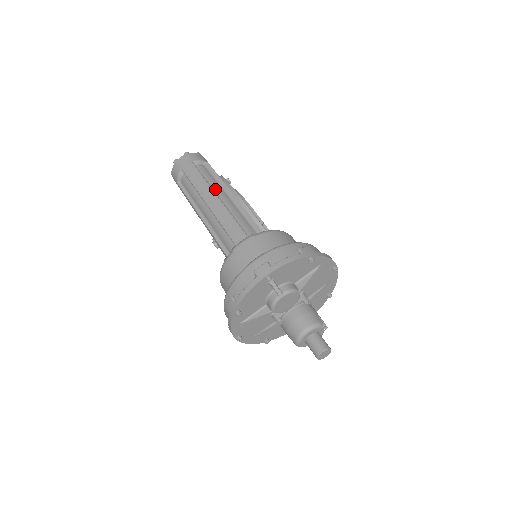
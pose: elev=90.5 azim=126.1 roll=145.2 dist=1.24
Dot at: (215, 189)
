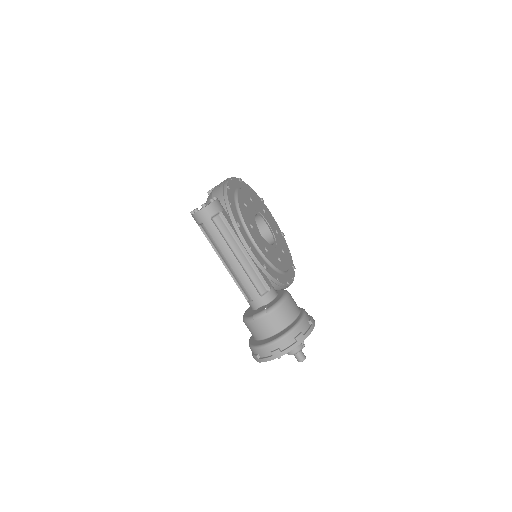
Dot at: (232, 247)
